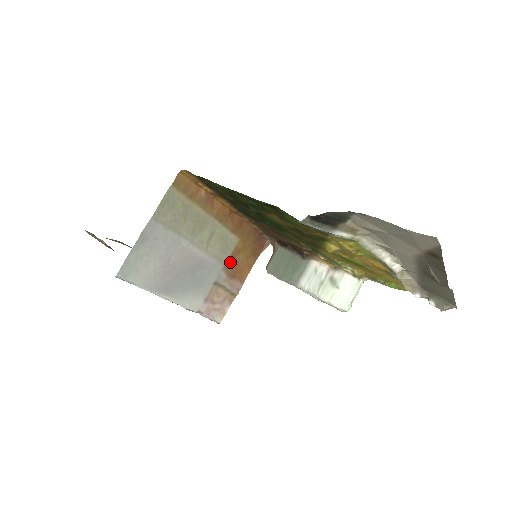
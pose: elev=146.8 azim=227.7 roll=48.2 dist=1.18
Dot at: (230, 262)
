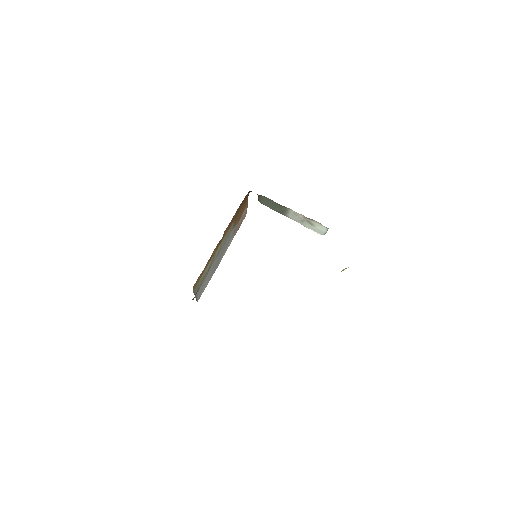
Dot at: (235, 223)
